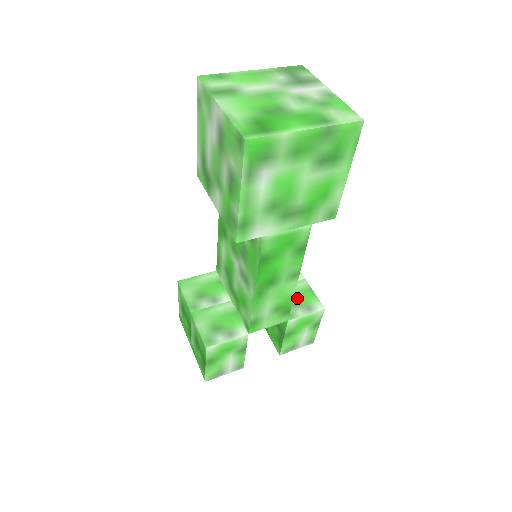
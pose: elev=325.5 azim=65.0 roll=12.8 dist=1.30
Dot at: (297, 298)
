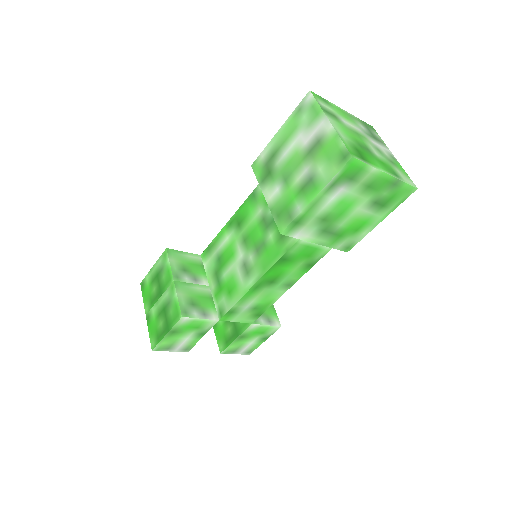
Dot at: occluded
